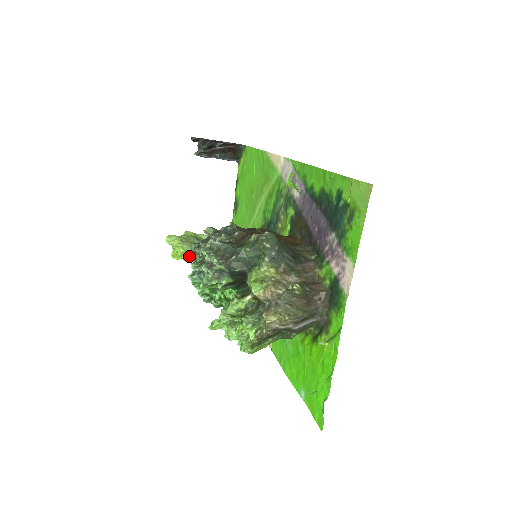
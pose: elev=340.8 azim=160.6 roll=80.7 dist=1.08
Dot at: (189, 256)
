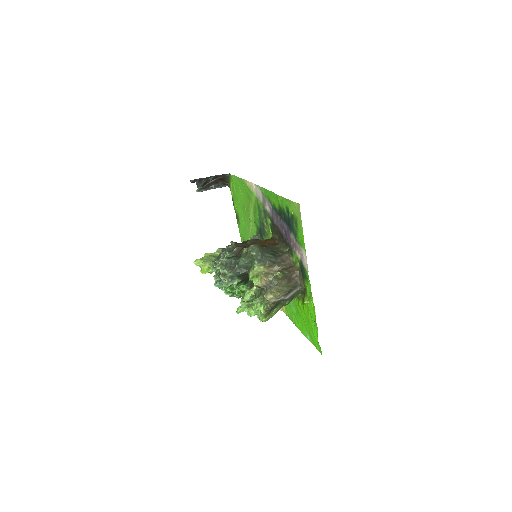
Dot at: occluded
